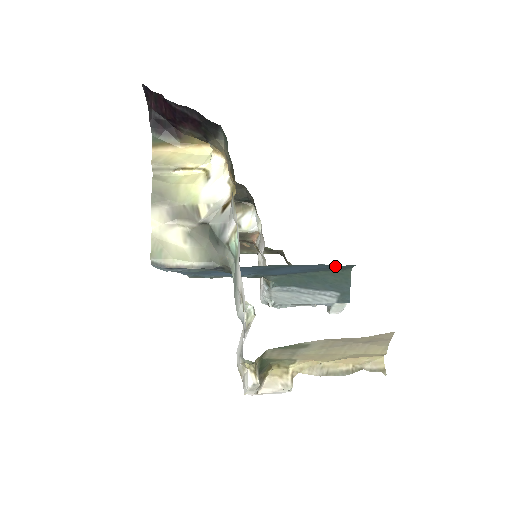
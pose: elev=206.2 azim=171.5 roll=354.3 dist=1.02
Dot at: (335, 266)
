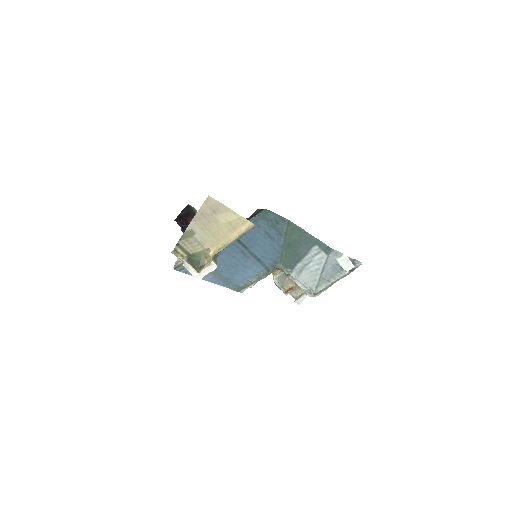
Dot at: (262, 219)
